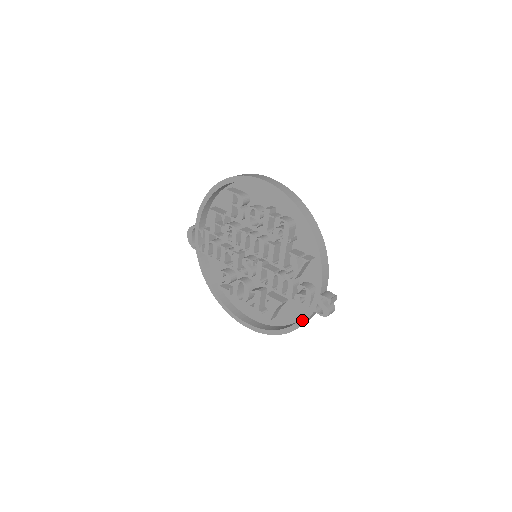
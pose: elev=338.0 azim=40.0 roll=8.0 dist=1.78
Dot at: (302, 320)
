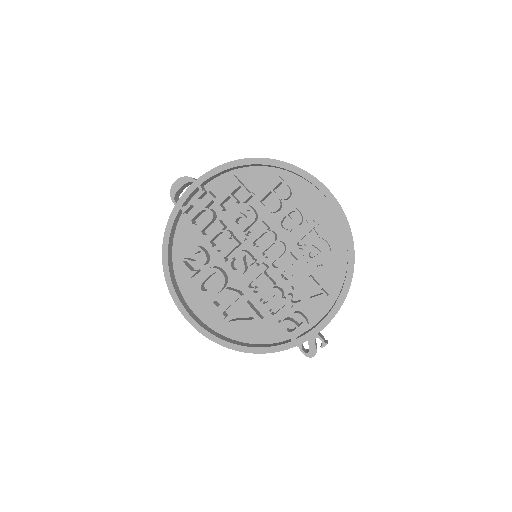
Dot at: (276, 348)
